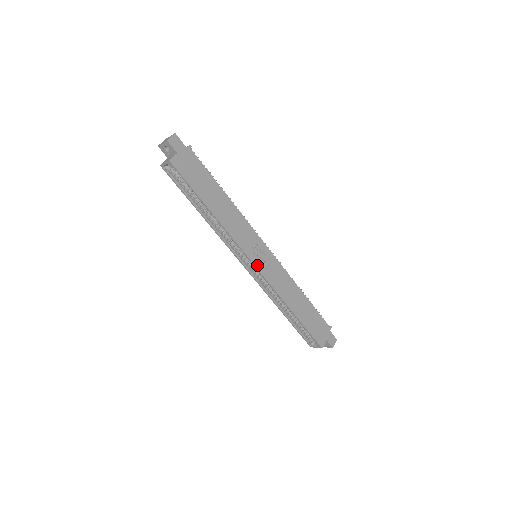
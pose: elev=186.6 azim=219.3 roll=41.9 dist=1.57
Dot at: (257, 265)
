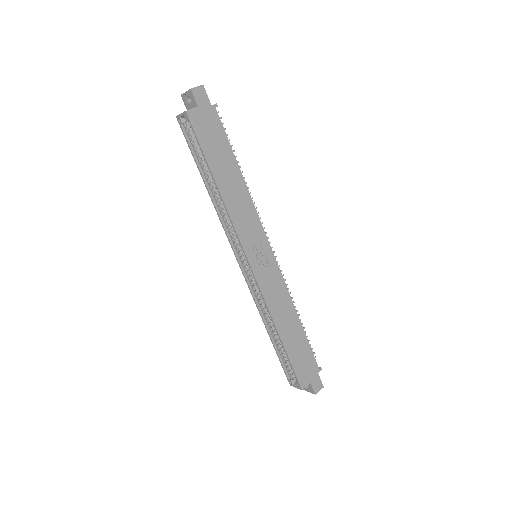
Dot at: (253, 265)
